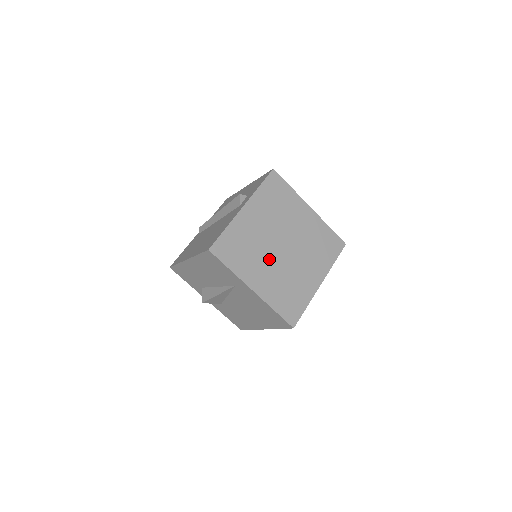
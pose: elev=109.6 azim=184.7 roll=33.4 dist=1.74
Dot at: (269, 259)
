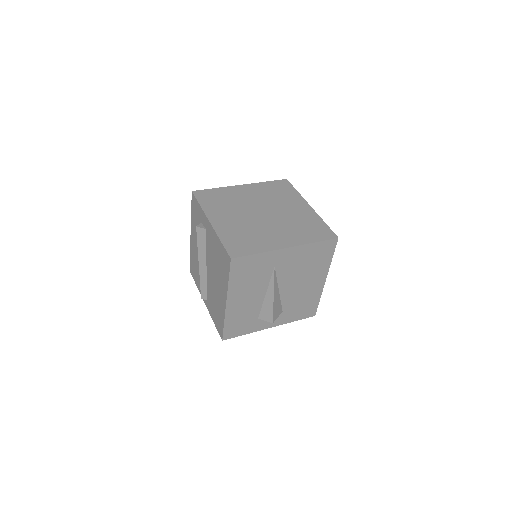
Dot at: (267, 226)
